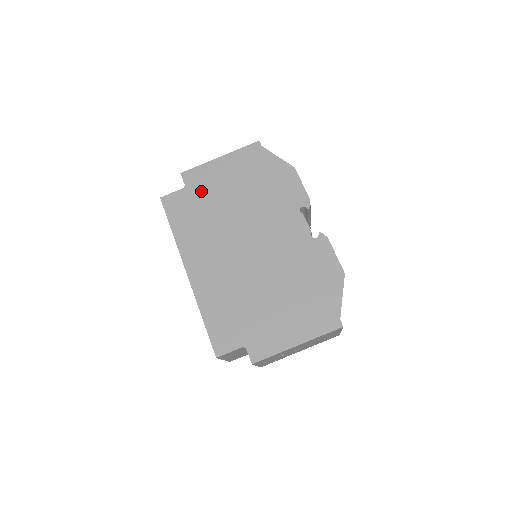
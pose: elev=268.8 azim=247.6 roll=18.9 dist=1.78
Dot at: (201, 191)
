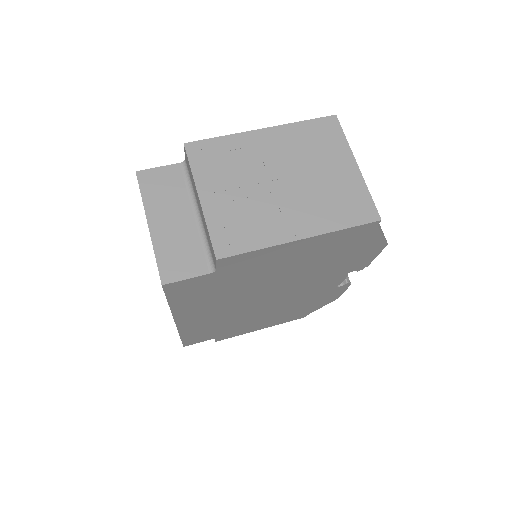
Dot at: occluded
